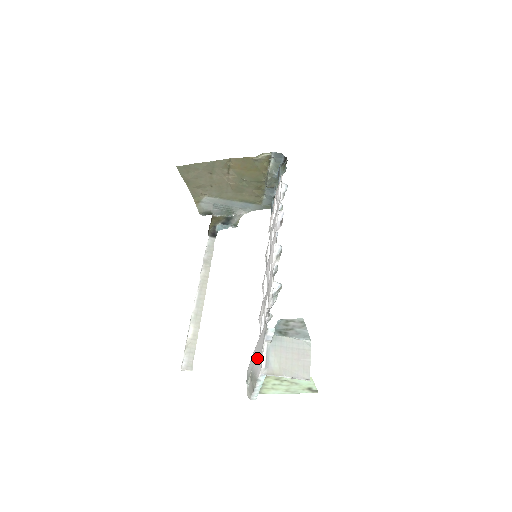
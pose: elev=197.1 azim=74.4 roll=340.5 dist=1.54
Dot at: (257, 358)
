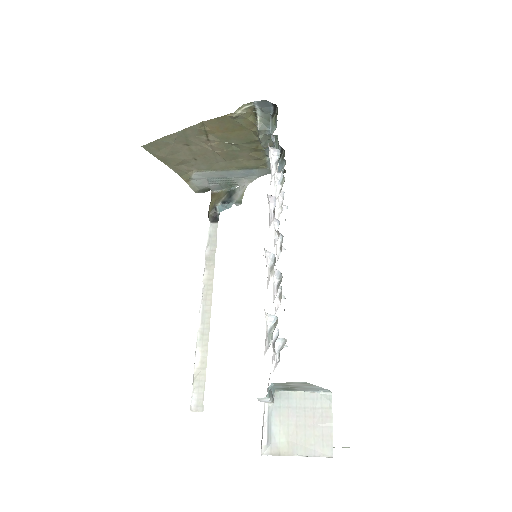
Dot at: occluded
